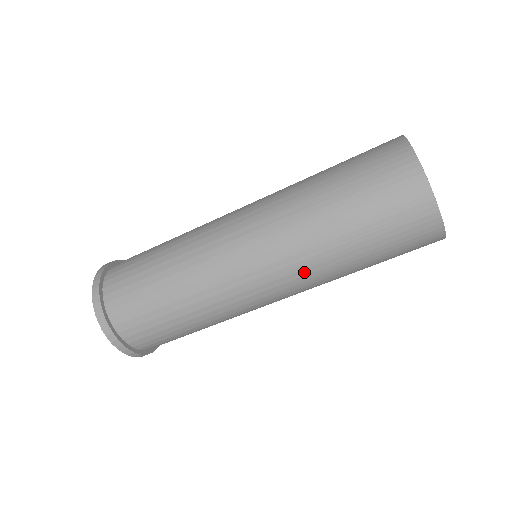
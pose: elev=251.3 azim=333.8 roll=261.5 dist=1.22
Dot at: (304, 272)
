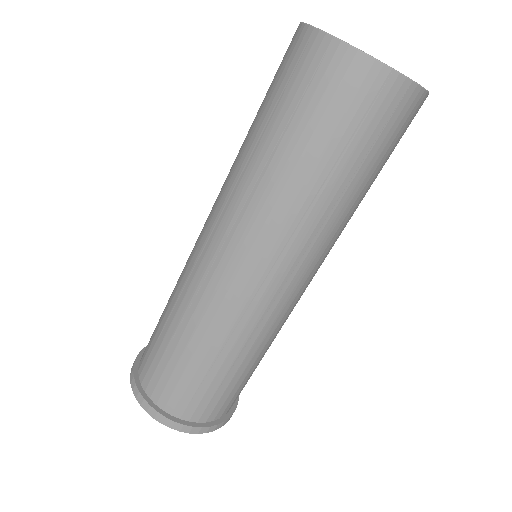
Dot at: (309, 243)
